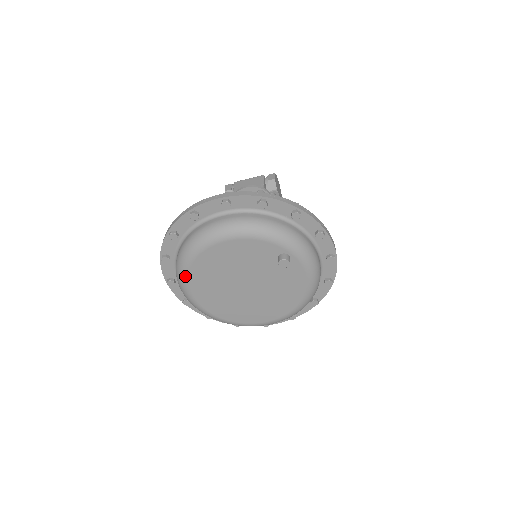
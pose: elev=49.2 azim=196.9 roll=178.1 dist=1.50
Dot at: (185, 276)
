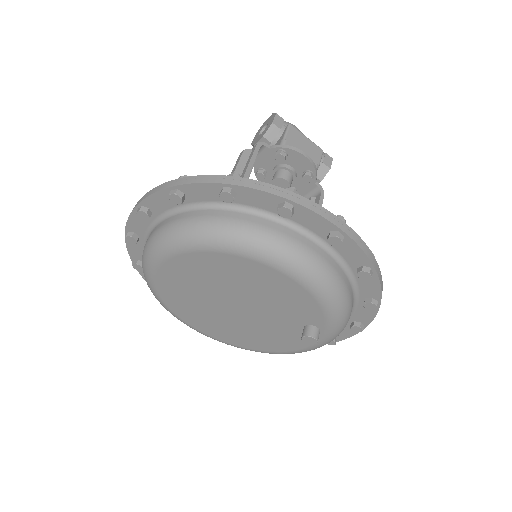
Dot at: (186, 248)
